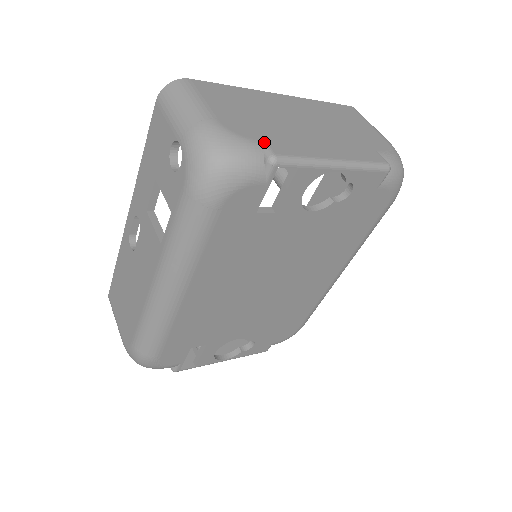
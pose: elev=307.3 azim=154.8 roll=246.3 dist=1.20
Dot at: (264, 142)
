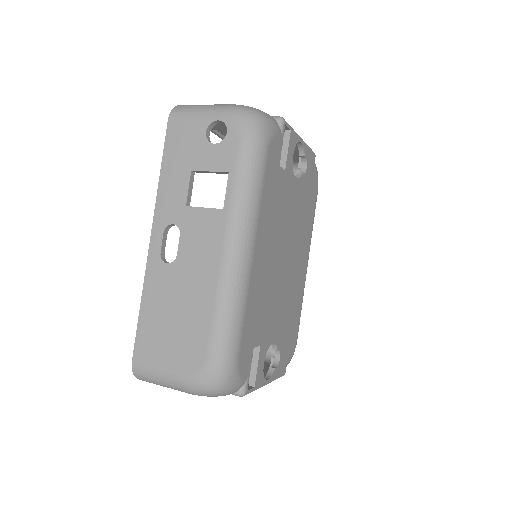
Dot at: occluded
